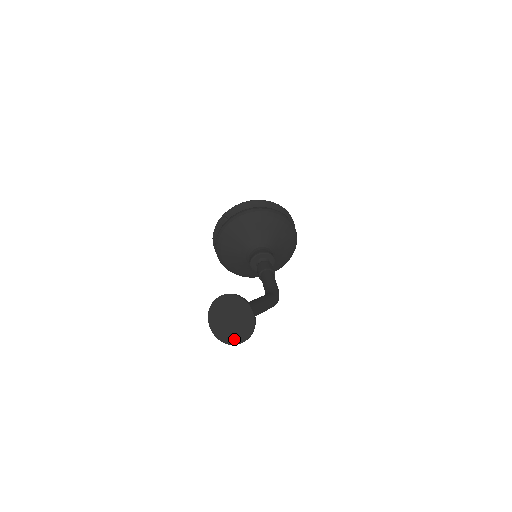
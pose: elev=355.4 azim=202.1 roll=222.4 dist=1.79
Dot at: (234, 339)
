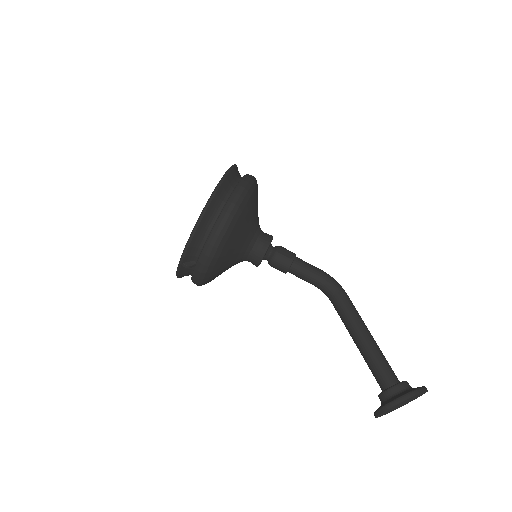
Dot at: occluded
